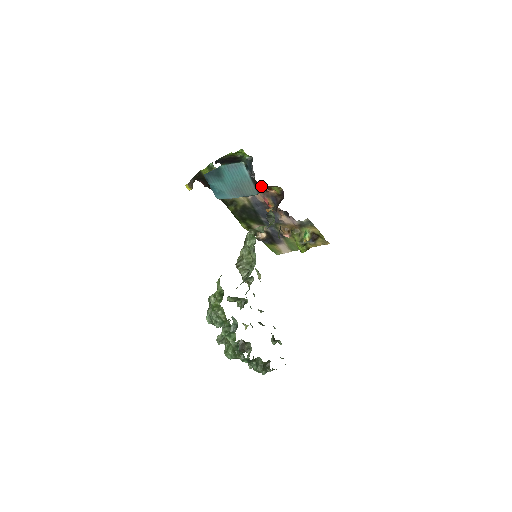
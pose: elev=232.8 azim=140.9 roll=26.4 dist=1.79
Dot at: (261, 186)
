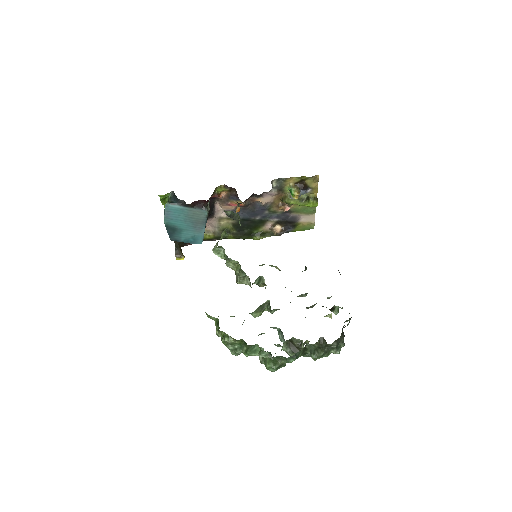
Dot at: (200, 203)
